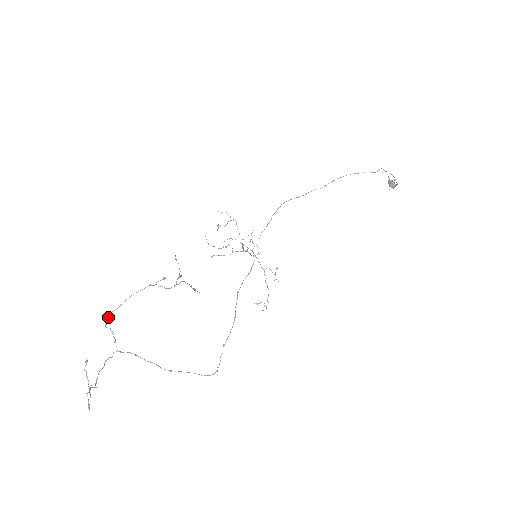
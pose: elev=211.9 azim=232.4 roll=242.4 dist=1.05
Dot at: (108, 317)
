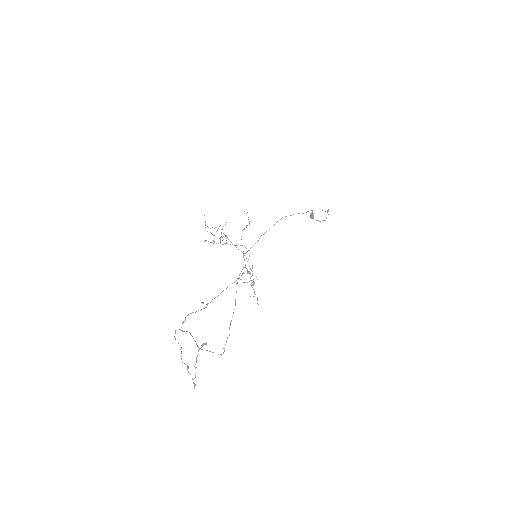
Dot at: occluded
